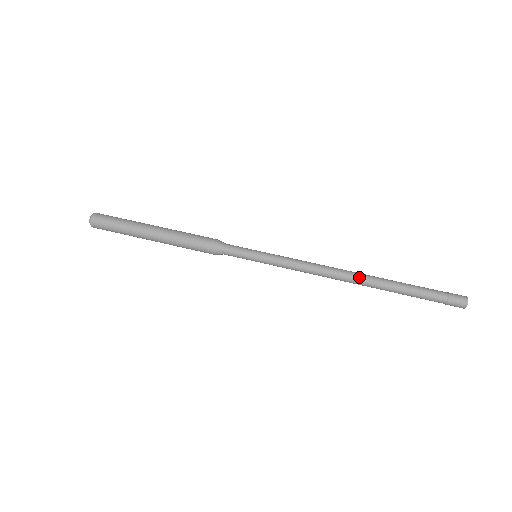
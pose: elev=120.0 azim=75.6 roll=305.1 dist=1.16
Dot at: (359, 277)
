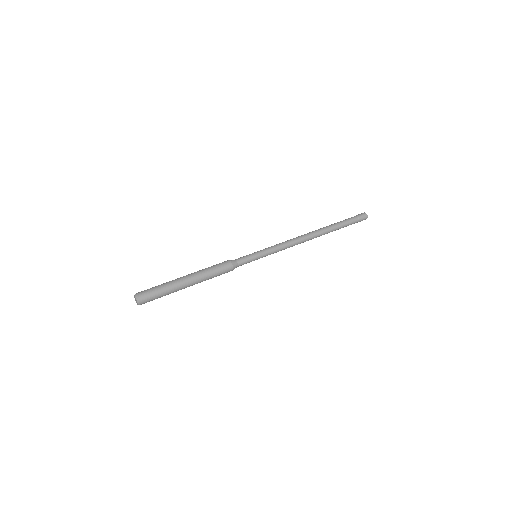
Dot at: (315, 232)
